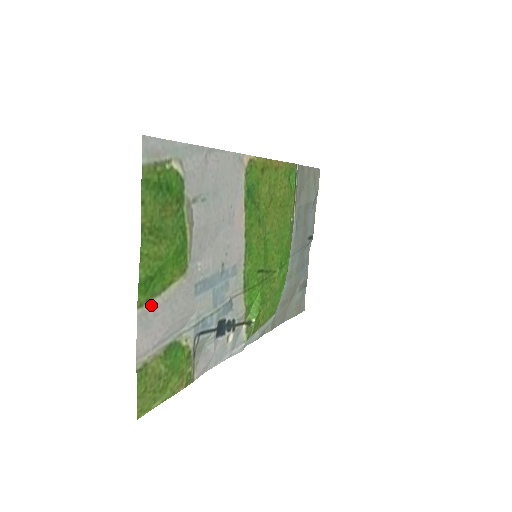
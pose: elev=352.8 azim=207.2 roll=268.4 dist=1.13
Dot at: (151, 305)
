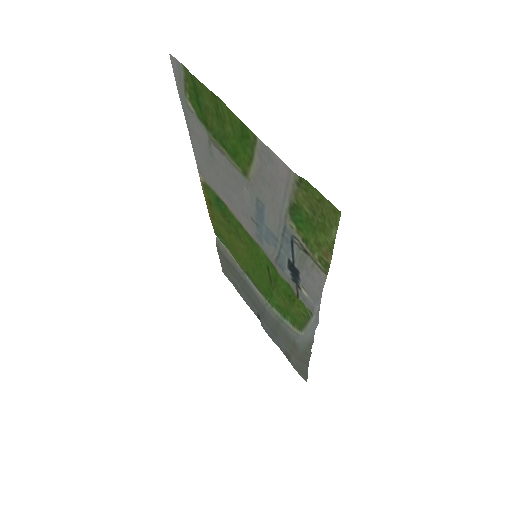
Dot at: (257, 153)
